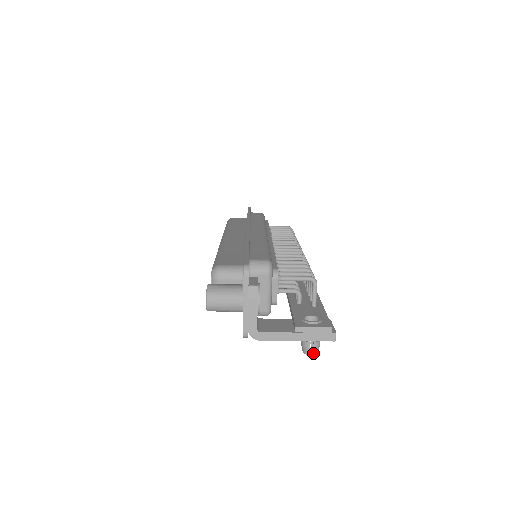
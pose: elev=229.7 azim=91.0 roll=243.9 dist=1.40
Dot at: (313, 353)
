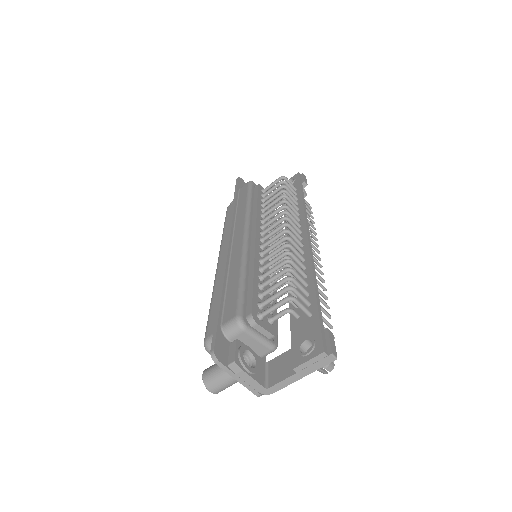
Dot at: (329, 371)
